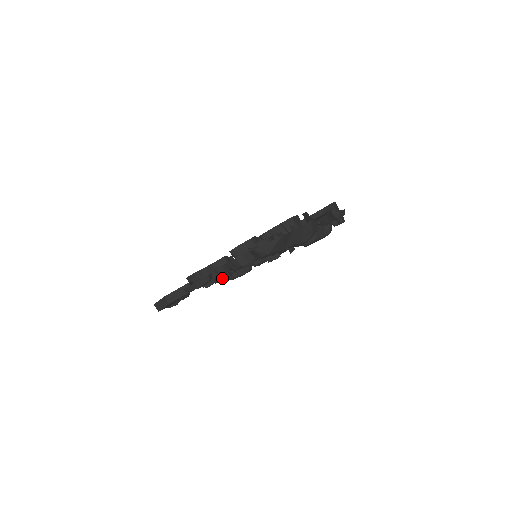
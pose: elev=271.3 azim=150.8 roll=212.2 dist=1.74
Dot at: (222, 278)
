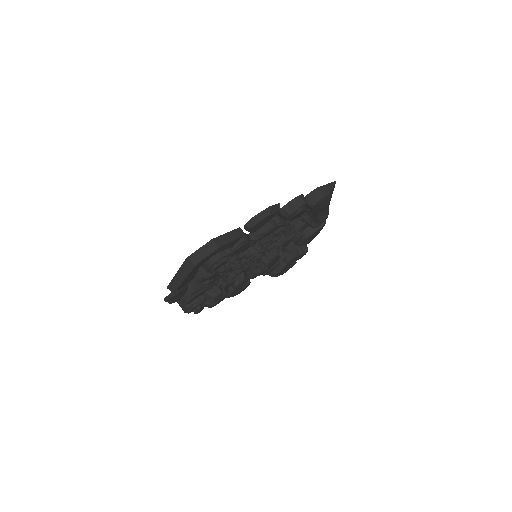
Dot at: occluded
